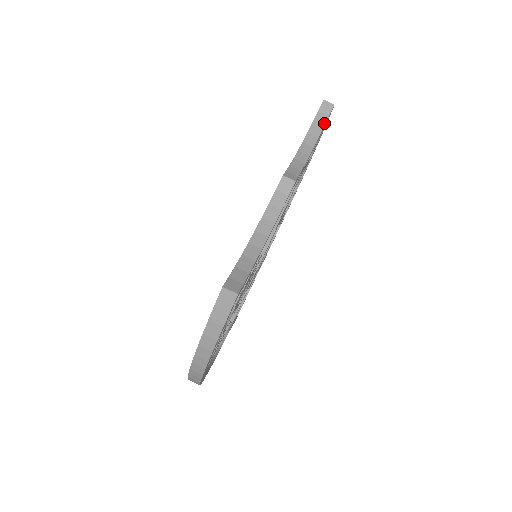
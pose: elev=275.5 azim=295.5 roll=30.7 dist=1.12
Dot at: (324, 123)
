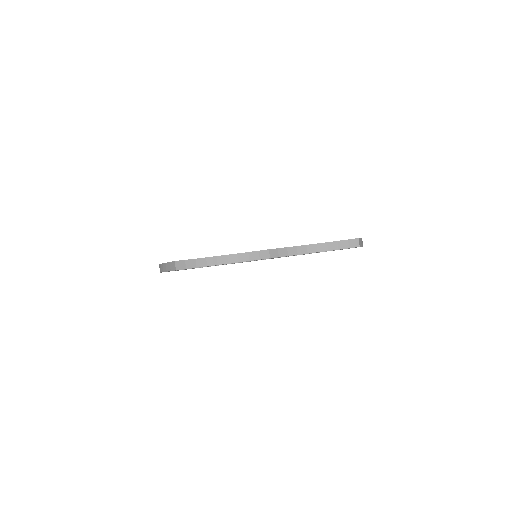
Dot at: (342, 248)
